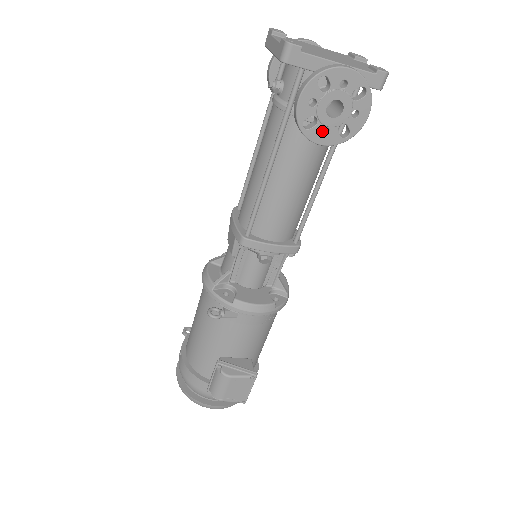
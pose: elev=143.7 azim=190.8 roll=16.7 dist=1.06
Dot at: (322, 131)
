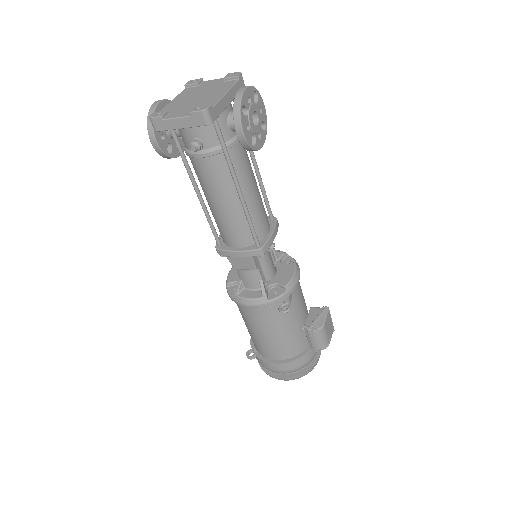
Dot at: occluded
